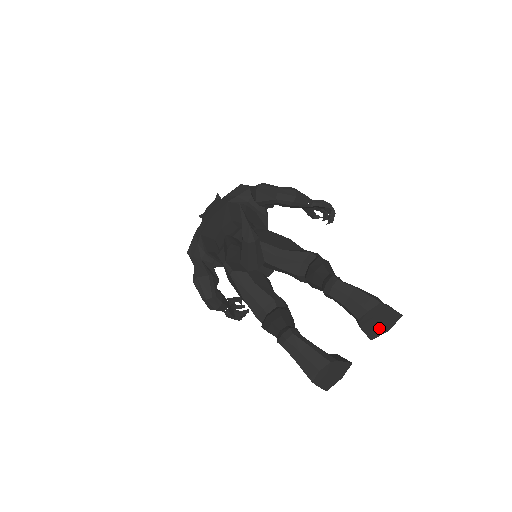
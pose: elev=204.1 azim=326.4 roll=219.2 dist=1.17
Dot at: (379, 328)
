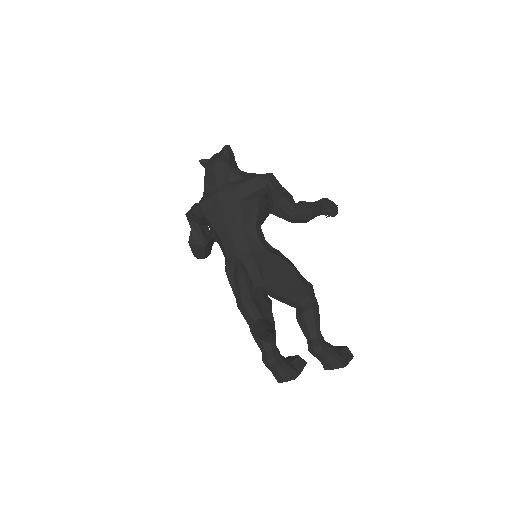
Dot at: occluded
